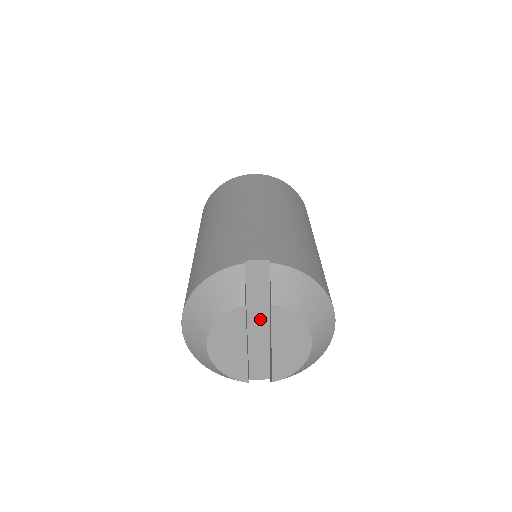
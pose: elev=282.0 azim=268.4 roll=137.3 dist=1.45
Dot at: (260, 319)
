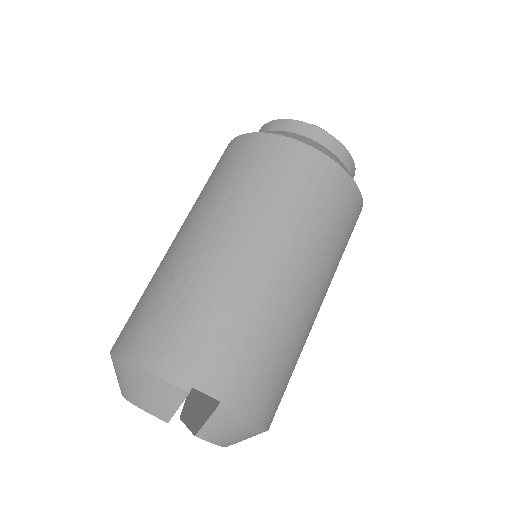
Dot at: occluded
